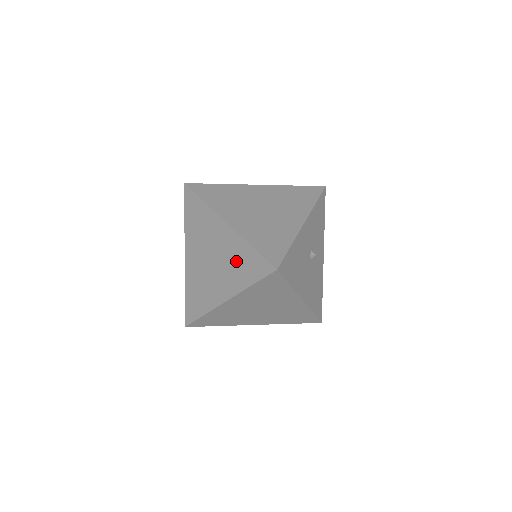
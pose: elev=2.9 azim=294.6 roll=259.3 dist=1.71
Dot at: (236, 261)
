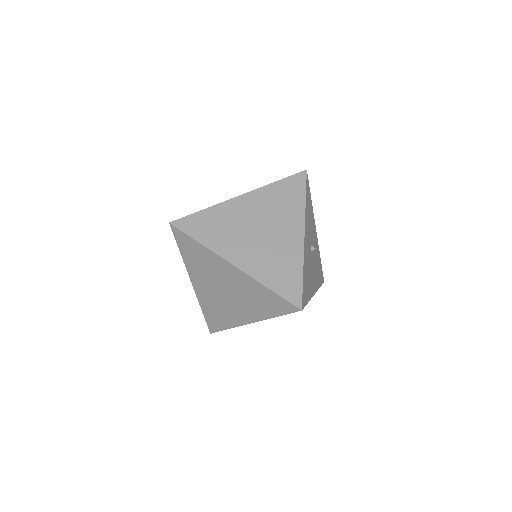
Dot at: (254, 297)
